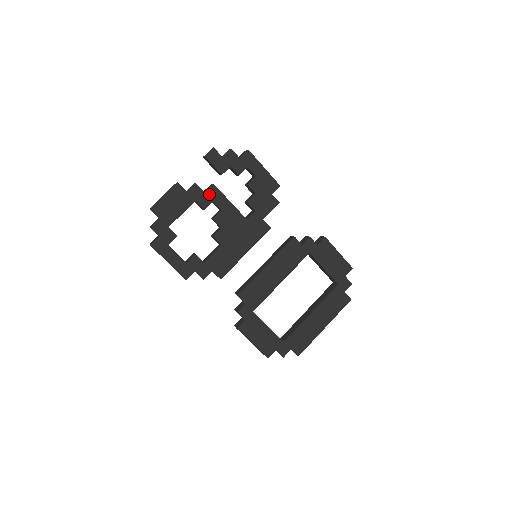
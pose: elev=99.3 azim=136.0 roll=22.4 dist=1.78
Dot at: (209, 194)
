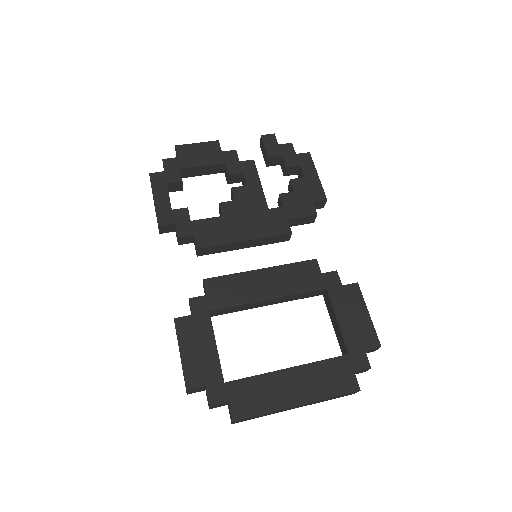
Dot at: (243, 165)
